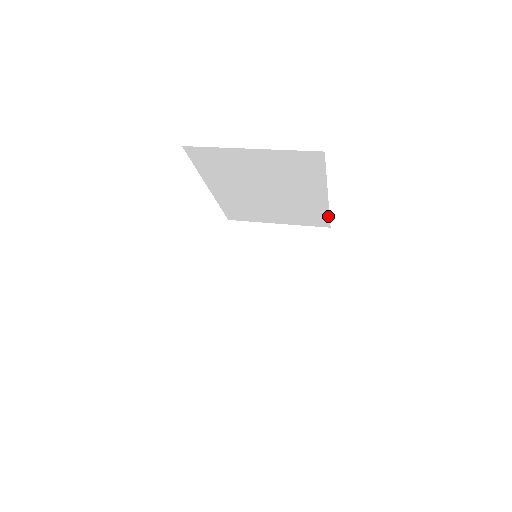
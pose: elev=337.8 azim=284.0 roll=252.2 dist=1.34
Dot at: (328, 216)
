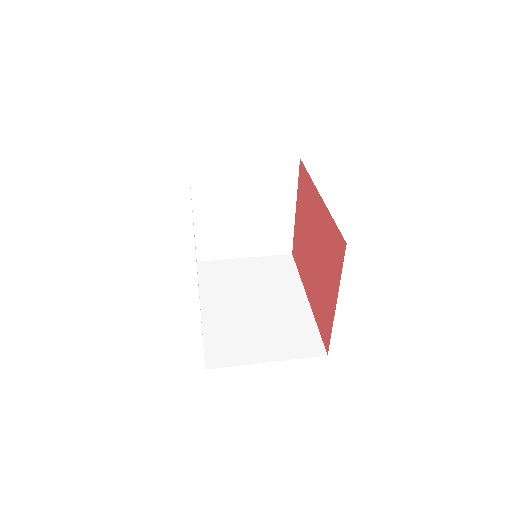
Dot at: (306, 171)
